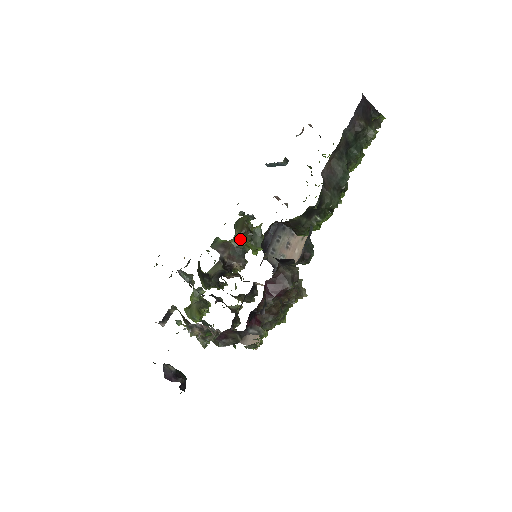
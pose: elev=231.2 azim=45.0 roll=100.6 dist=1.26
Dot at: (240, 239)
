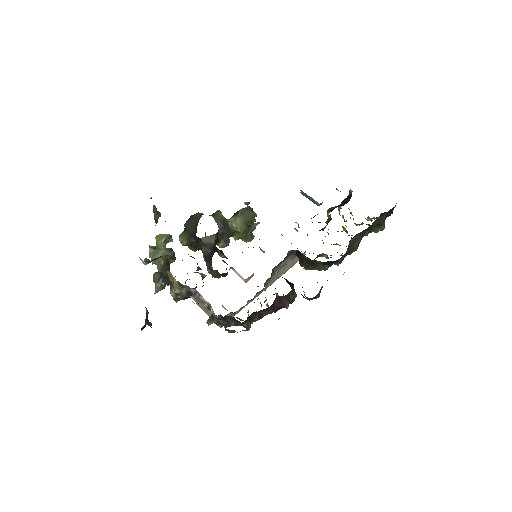
Dot at: (239, 226)
